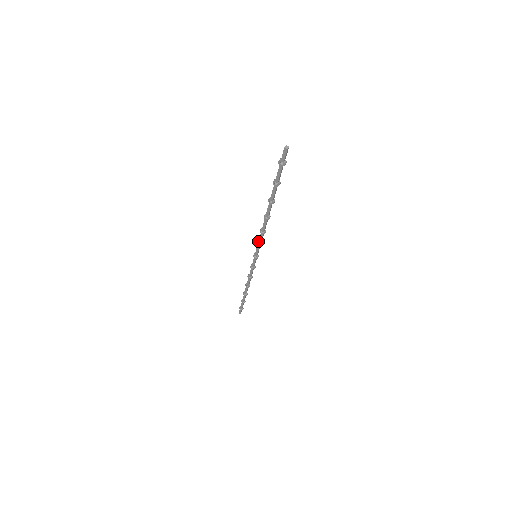
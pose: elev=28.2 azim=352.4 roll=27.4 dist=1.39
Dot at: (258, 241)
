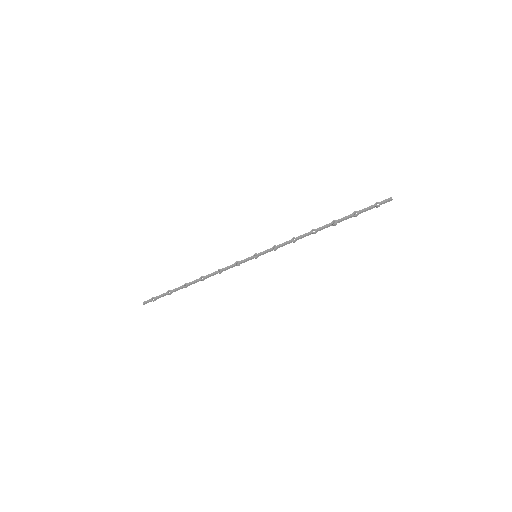
Dot at: (279, 244)
